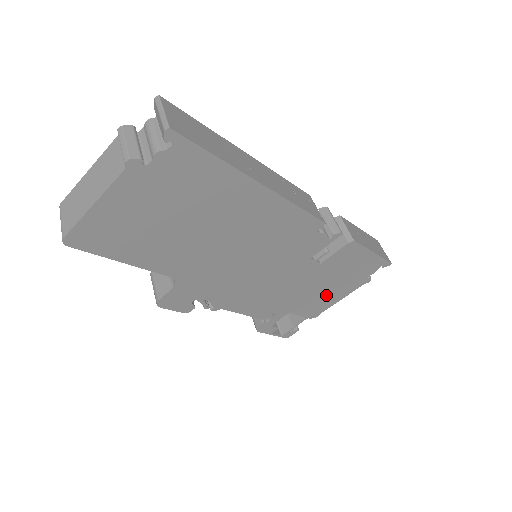
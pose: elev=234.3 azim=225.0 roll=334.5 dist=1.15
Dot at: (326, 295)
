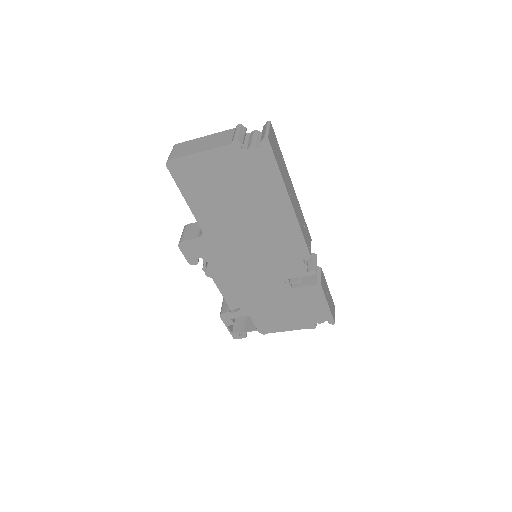
Dot at: (281, 319)
